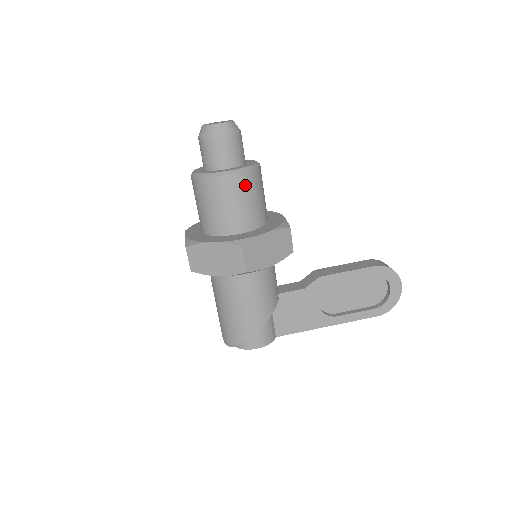
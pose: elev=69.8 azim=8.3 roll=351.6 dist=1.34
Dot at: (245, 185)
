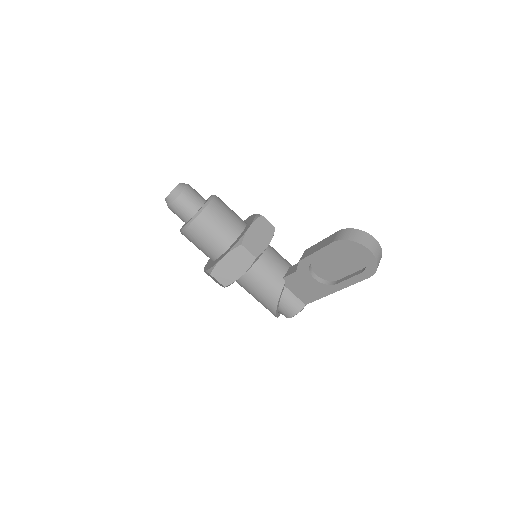
Dot at: (197, 231)
